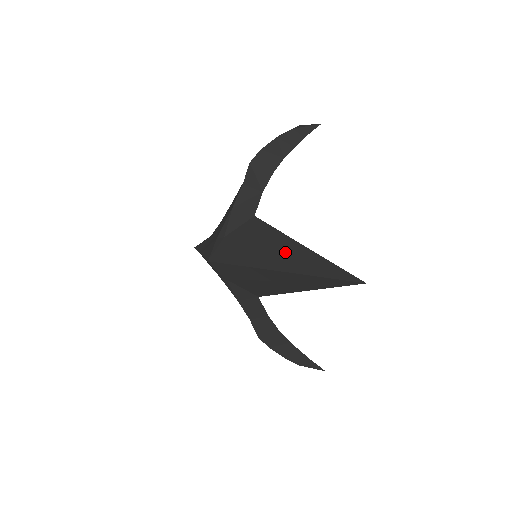
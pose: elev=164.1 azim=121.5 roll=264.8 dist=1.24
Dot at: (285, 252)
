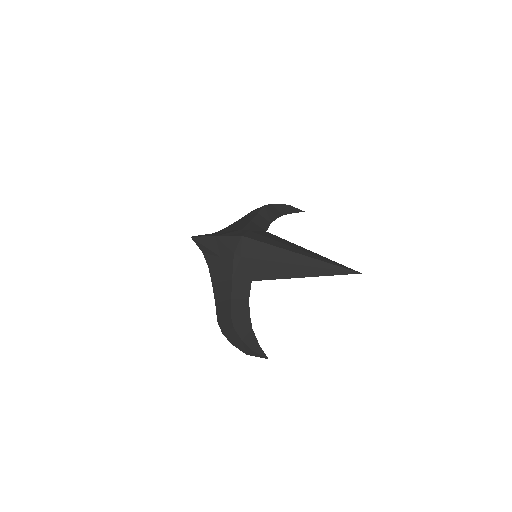
Dot at: (303, 250)
